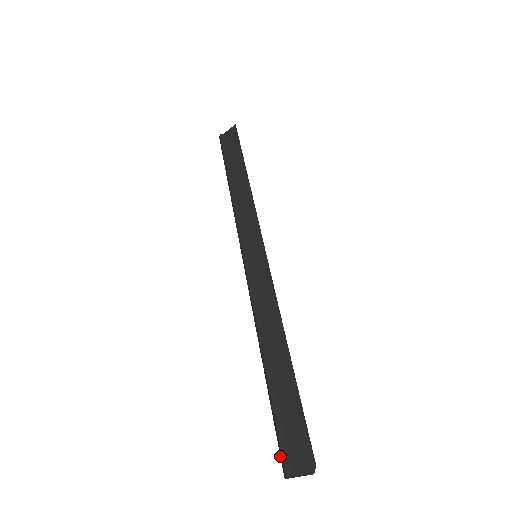
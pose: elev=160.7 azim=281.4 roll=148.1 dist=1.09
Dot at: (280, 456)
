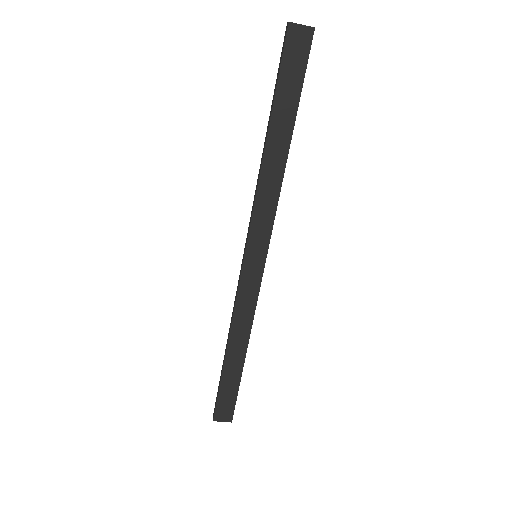
Dot at: (284, 44)
